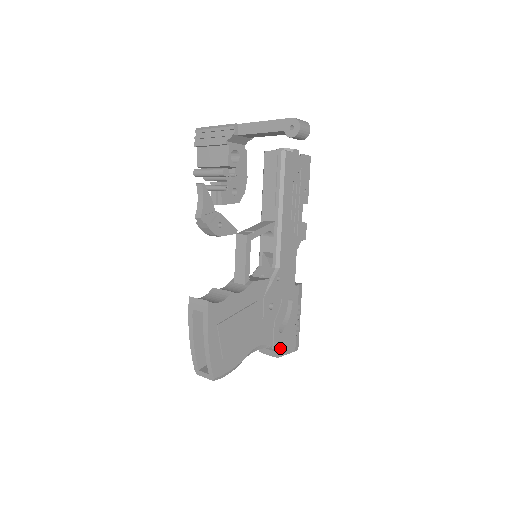
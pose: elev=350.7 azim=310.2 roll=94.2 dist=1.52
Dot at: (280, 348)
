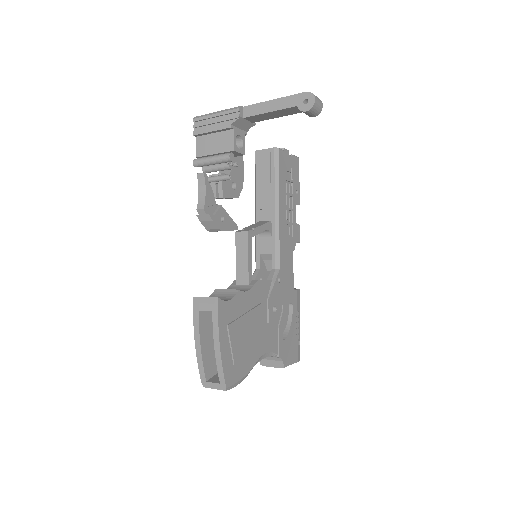
Dot at: (285, 357)
